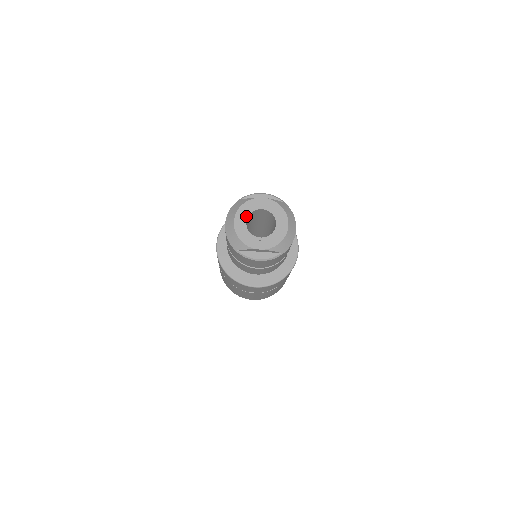
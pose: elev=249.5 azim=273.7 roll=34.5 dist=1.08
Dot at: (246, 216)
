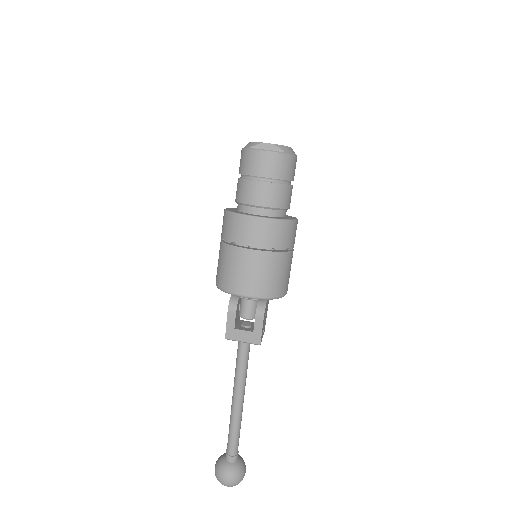
Dot at: occluded
